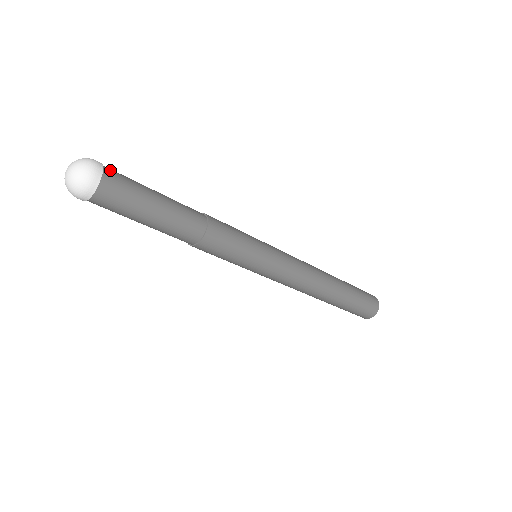
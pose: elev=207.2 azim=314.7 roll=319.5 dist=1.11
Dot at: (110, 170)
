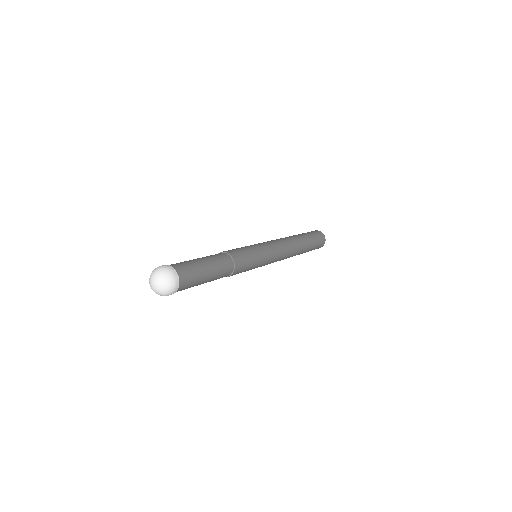
Dot at: (178, 268)
